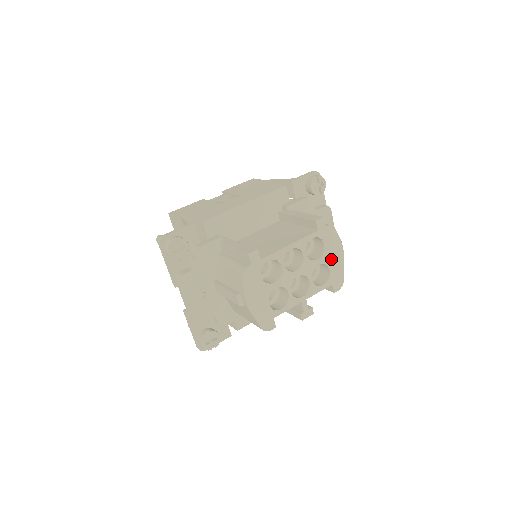
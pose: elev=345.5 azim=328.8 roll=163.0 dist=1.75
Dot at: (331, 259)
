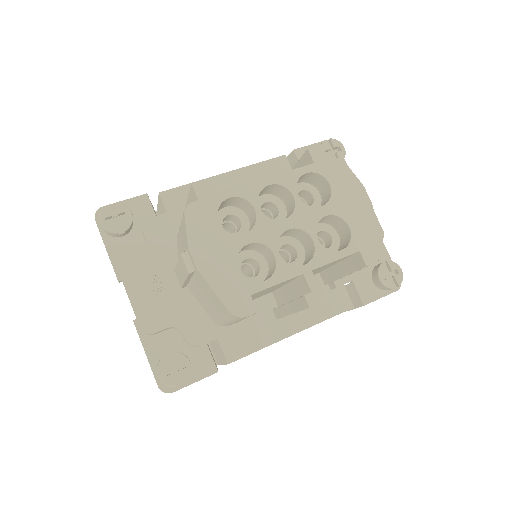
Dot at: (348, 209)
